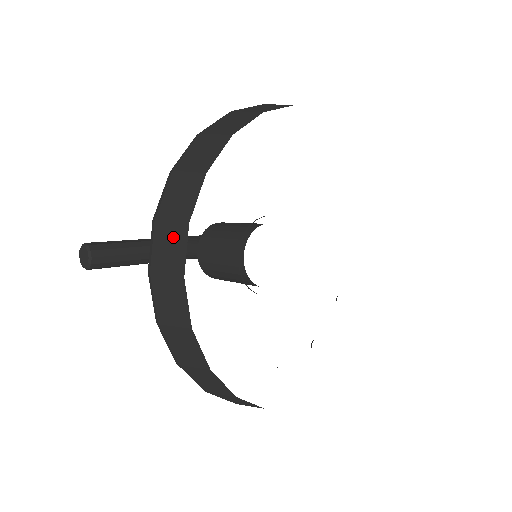
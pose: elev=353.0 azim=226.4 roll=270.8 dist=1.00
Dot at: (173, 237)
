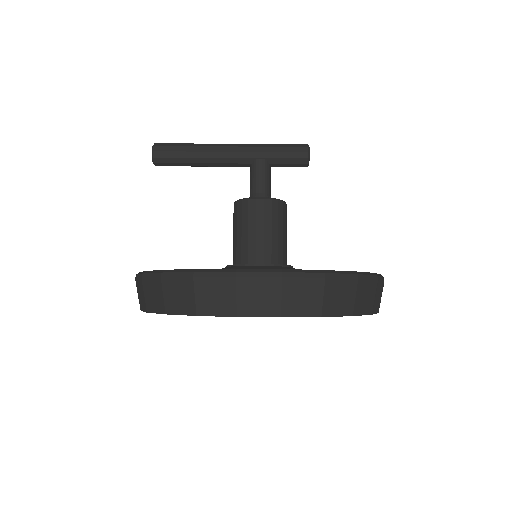
Dot at: occluded
